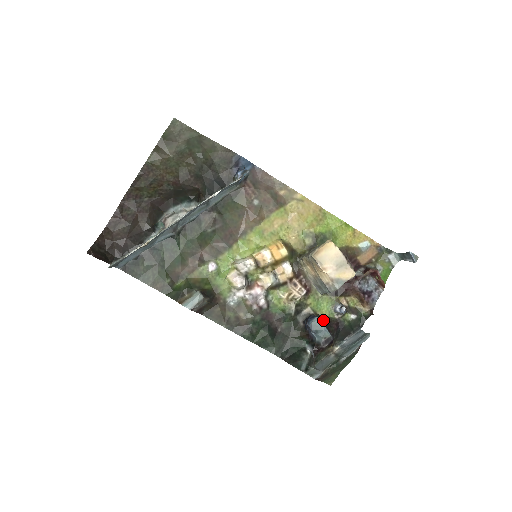
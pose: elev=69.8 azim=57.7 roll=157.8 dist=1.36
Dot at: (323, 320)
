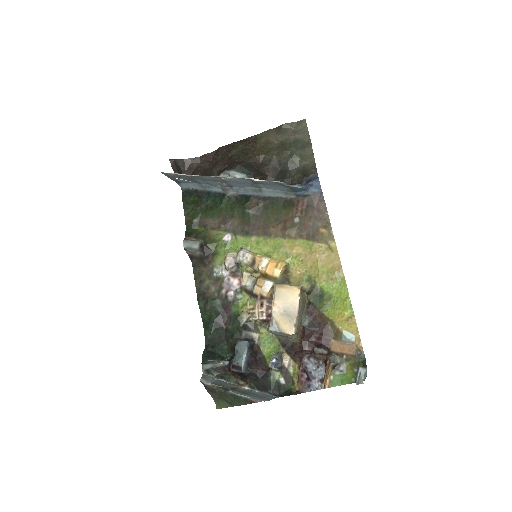
Dot at: (258, 355)
